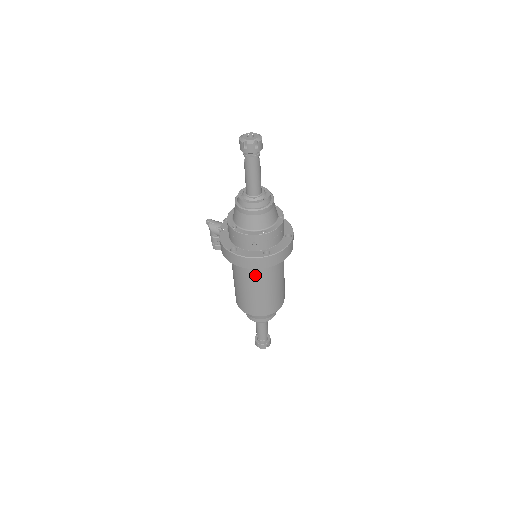
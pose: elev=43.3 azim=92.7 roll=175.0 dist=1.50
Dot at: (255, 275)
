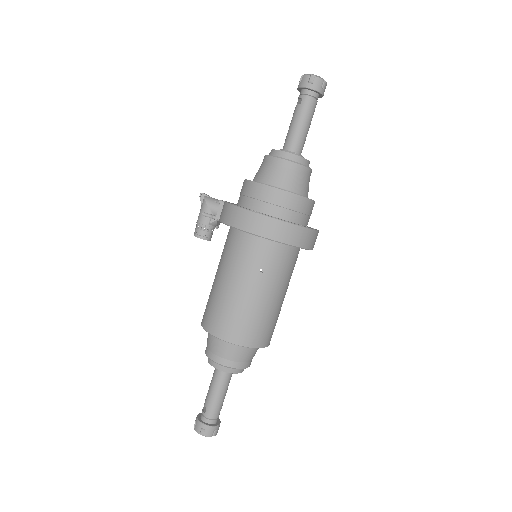
Dot at: (267, 263)
